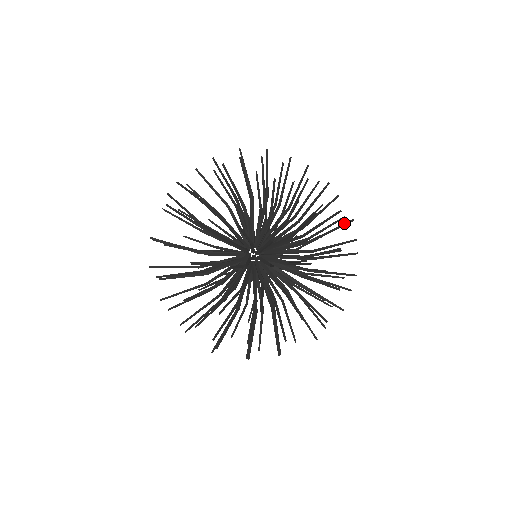
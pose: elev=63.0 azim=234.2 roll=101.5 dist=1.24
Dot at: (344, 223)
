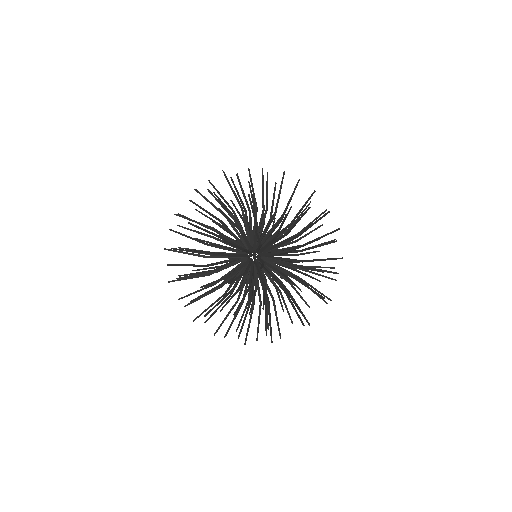
Dot at: occluded
